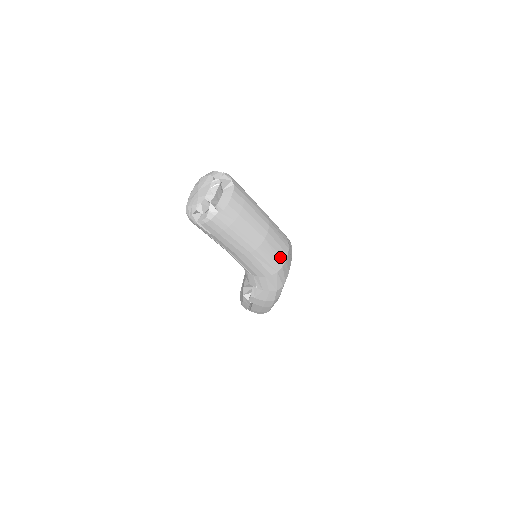
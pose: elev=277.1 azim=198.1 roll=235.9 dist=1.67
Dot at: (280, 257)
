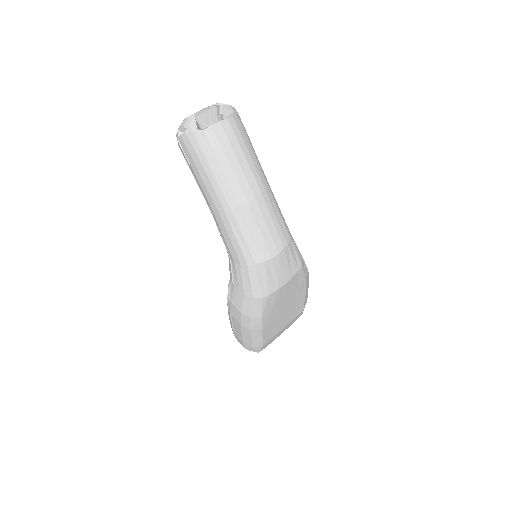
Dot at: (264, 246)
